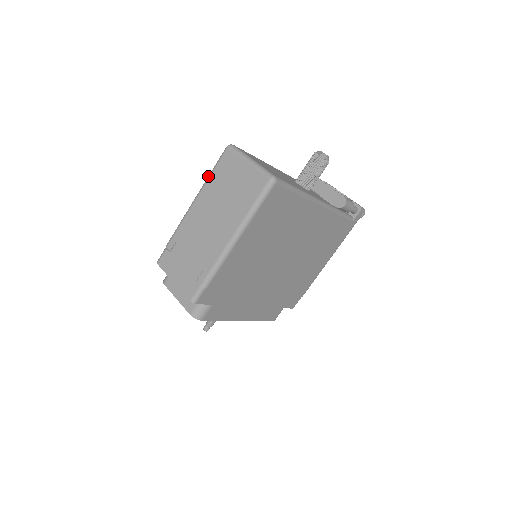
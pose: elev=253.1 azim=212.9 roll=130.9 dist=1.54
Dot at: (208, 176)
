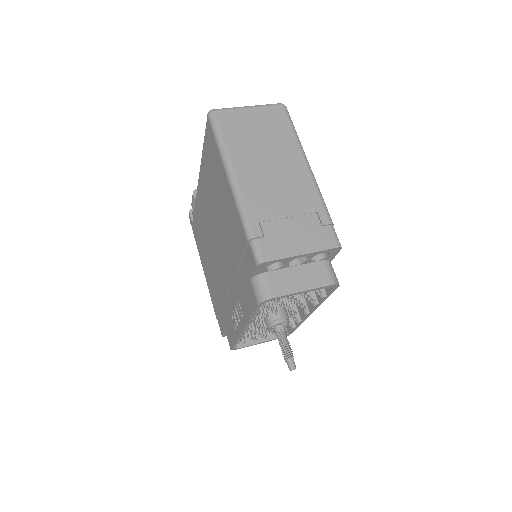
Dot at: (221, 145)
